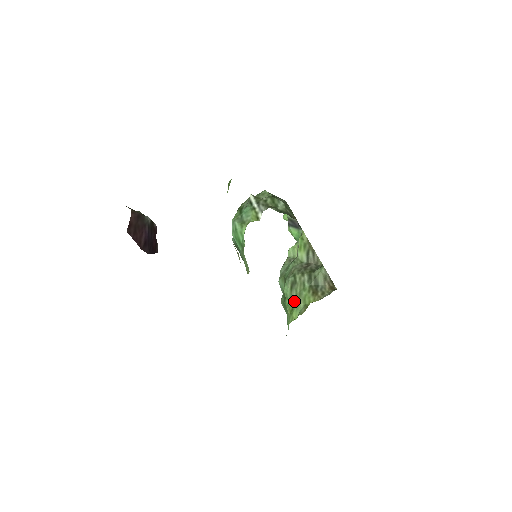
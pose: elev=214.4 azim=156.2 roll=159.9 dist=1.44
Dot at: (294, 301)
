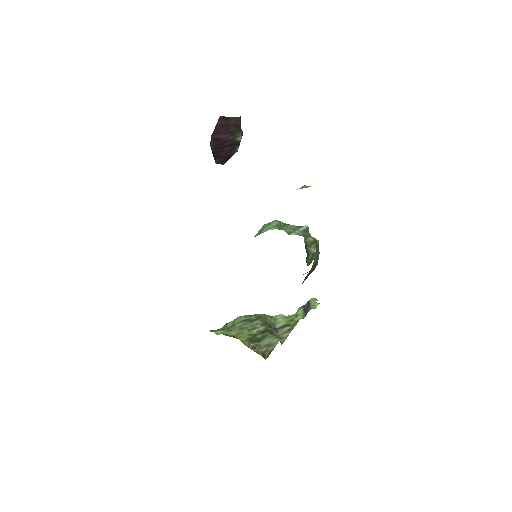
Dot at: (233, 327)
